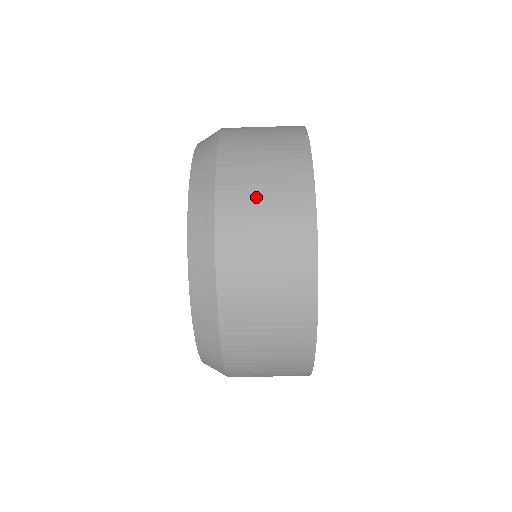
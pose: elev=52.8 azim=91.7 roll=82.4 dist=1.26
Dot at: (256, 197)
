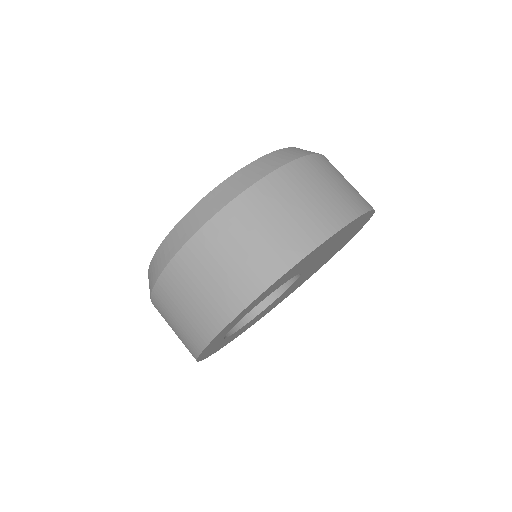
Dot at: occluded
